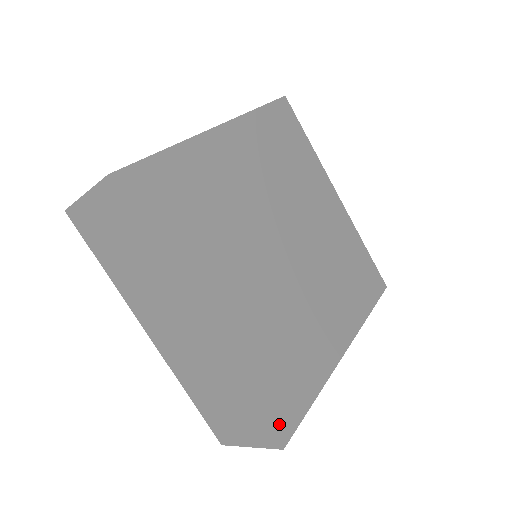
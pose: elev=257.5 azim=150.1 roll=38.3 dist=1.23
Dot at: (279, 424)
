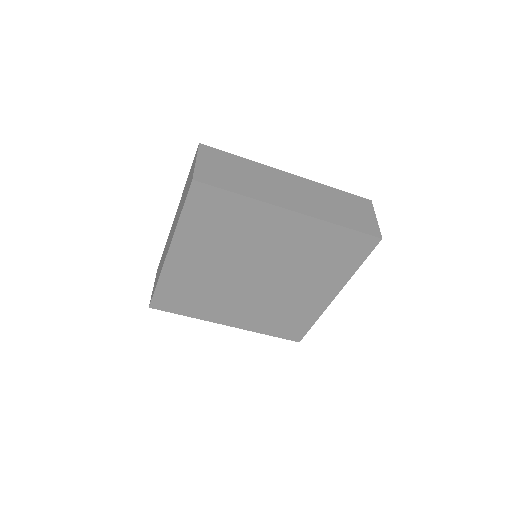
Dot at: (292, 337)
